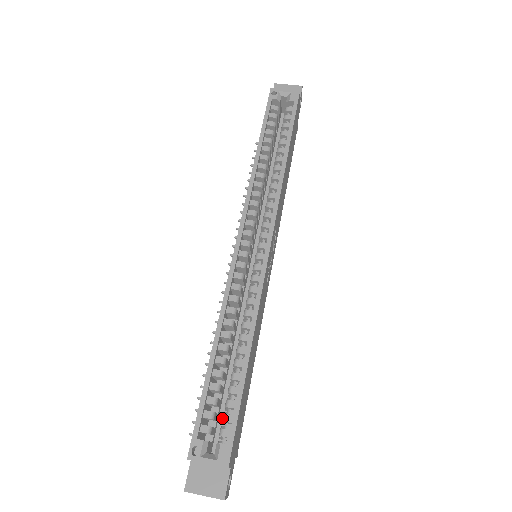
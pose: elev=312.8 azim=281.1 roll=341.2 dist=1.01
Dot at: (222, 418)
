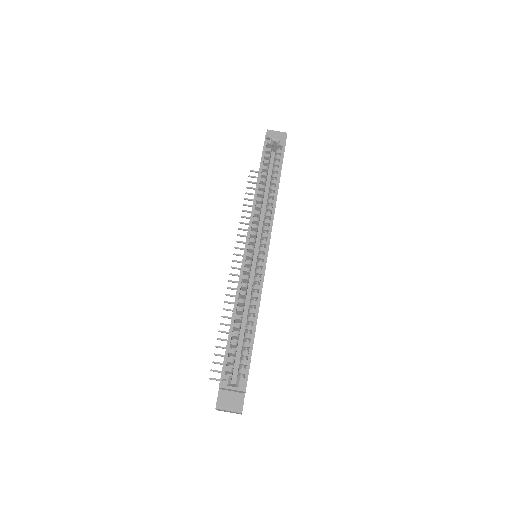
Dot at: (240, 362)
